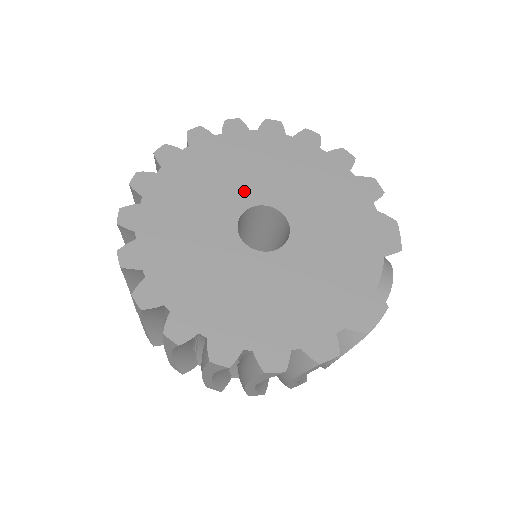
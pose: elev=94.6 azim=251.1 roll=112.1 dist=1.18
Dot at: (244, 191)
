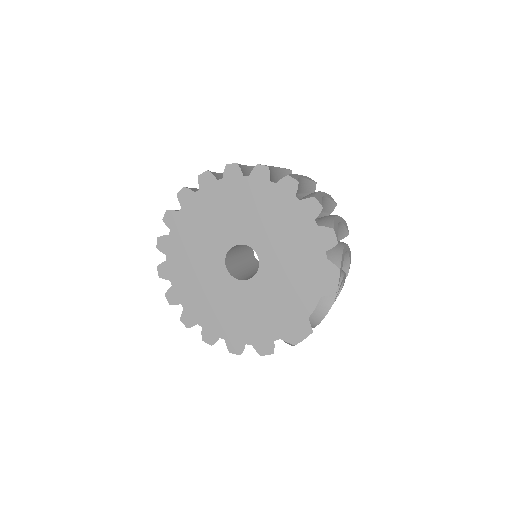
Dot at: (232, 232)
